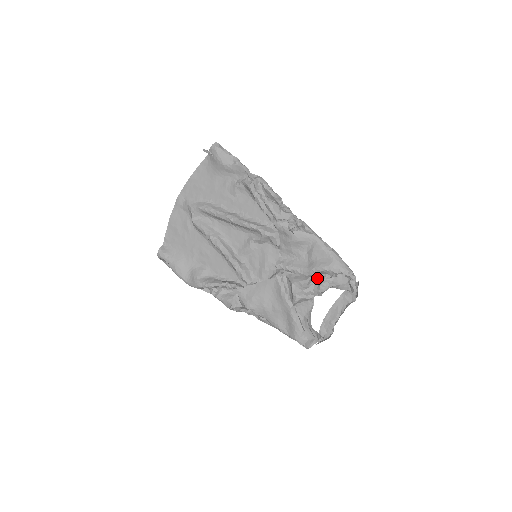
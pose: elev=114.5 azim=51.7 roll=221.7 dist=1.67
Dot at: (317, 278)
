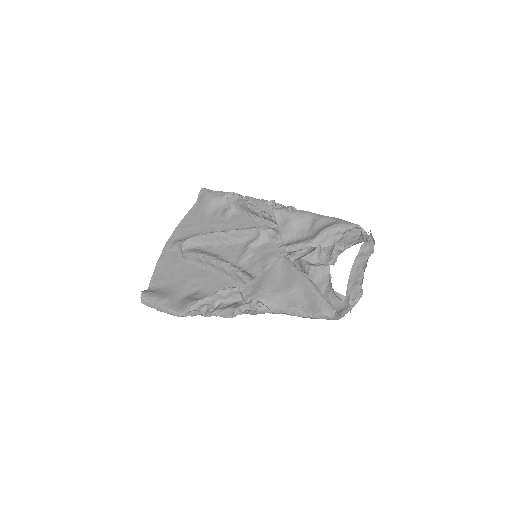
Dot at: (326, 250)
